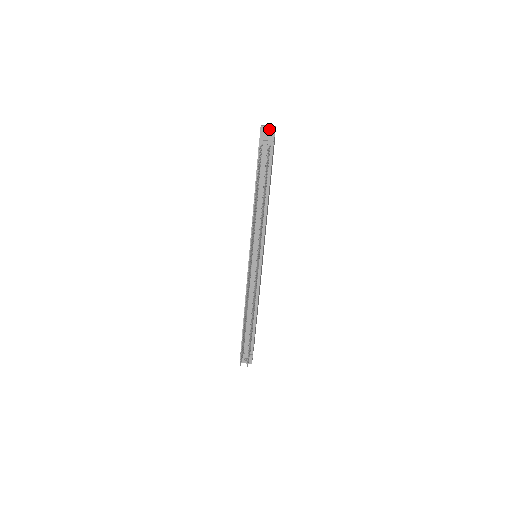
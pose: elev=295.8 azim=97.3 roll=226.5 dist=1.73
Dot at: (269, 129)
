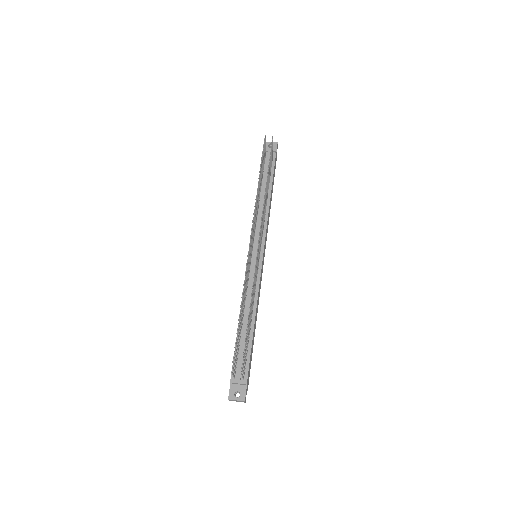
Dot at: occluded
